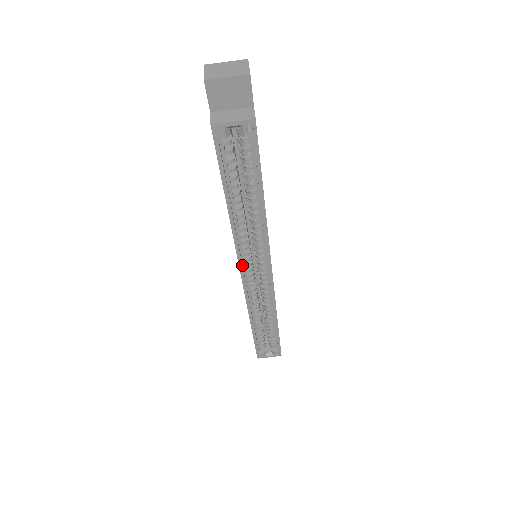
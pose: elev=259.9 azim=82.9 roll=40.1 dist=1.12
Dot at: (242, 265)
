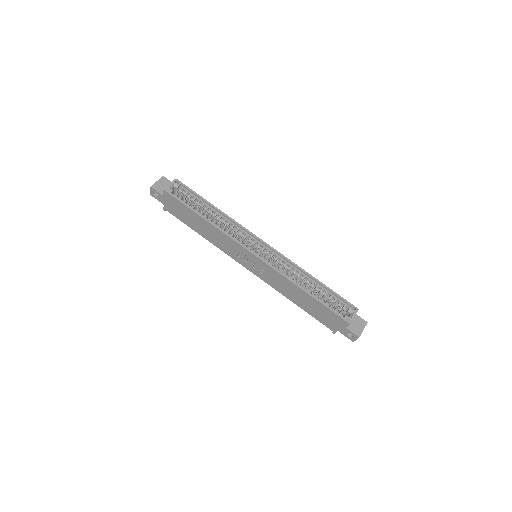
Dot at: (246, 248)
